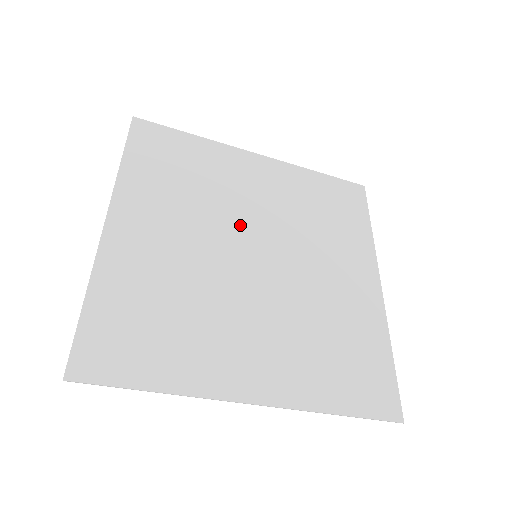
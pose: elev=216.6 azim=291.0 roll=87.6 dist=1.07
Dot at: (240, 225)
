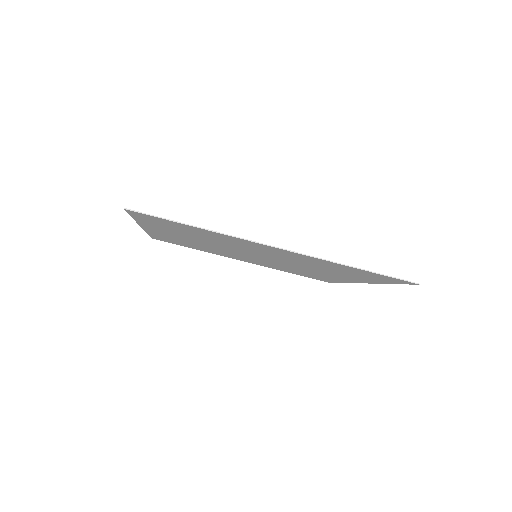
Dot at: (239, 254)
